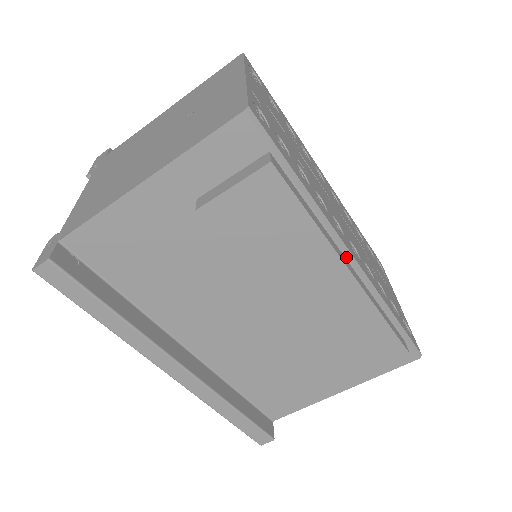
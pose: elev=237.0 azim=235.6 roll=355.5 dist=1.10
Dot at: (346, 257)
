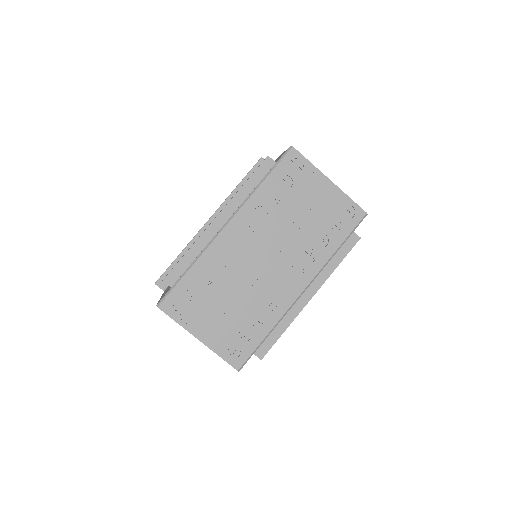
Dot at: (301, 295)
